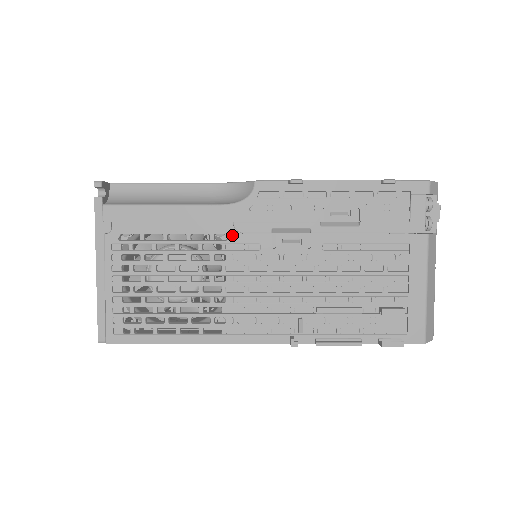
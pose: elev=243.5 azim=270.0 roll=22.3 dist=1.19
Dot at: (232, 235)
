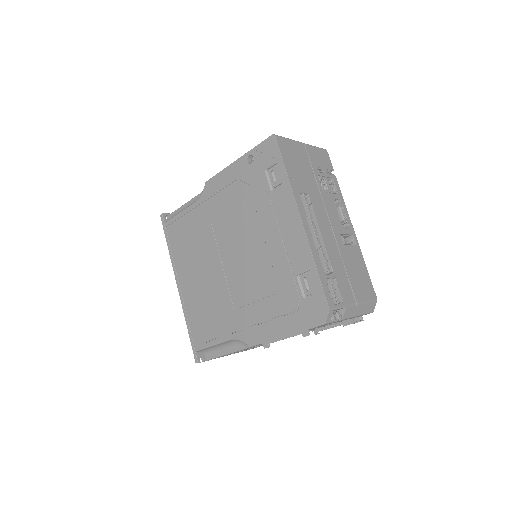
Dot at: occluded
